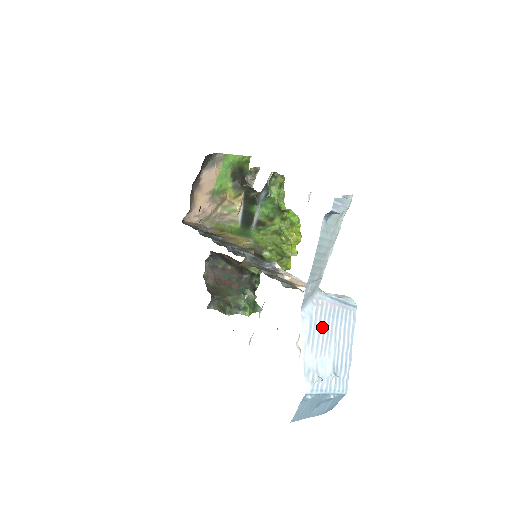
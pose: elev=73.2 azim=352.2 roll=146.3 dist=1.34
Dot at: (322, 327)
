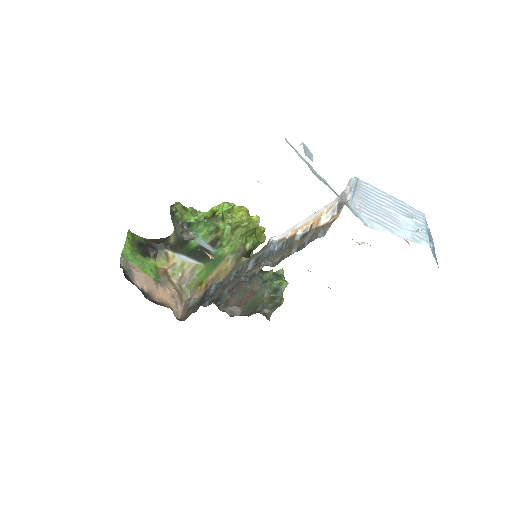
Dot at: (377, 214)
